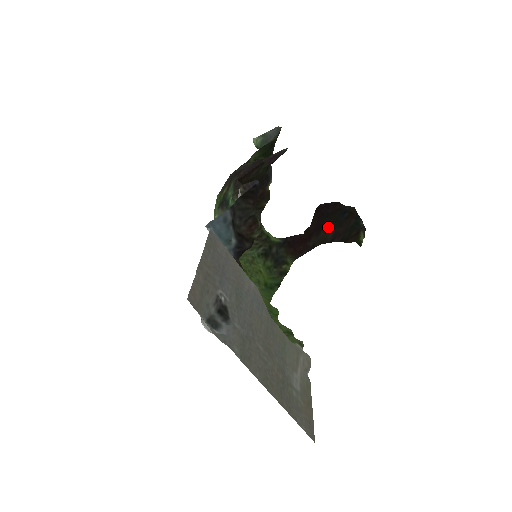
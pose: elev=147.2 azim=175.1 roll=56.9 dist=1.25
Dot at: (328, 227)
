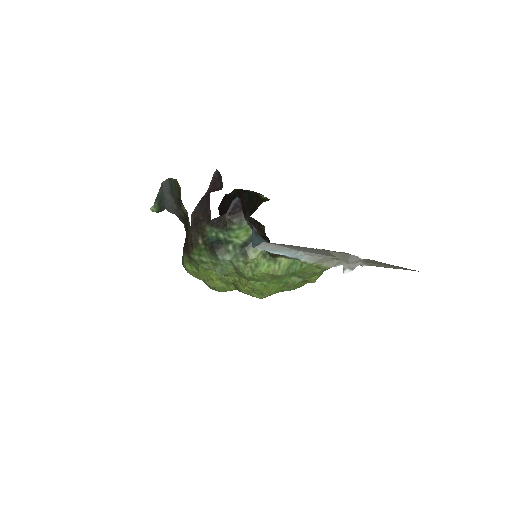
Dot at: occluded
